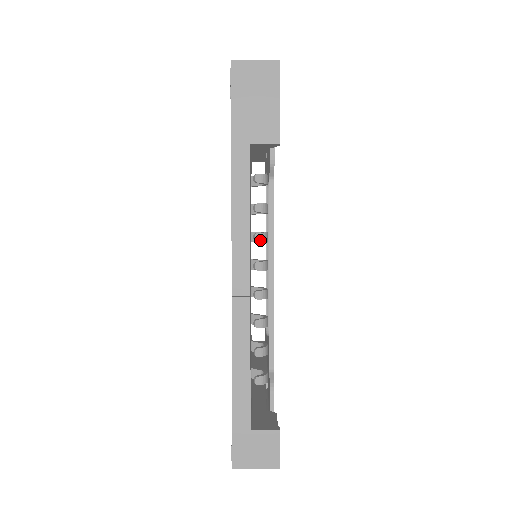
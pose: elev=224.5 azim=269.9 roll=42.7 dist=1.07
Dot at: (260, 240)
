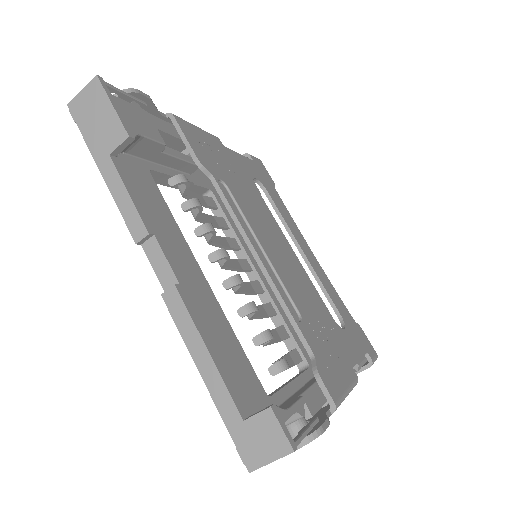
Dot at: (202, 233)
